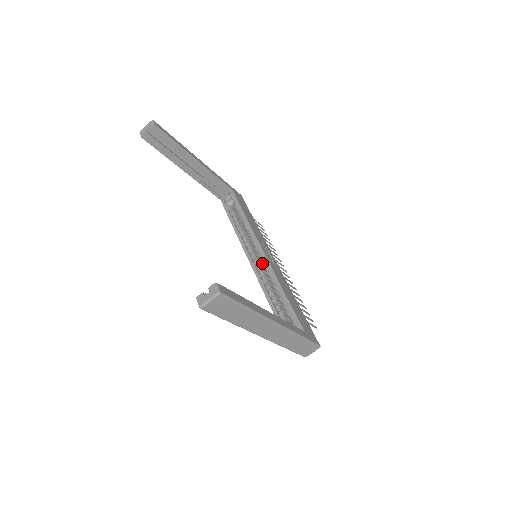
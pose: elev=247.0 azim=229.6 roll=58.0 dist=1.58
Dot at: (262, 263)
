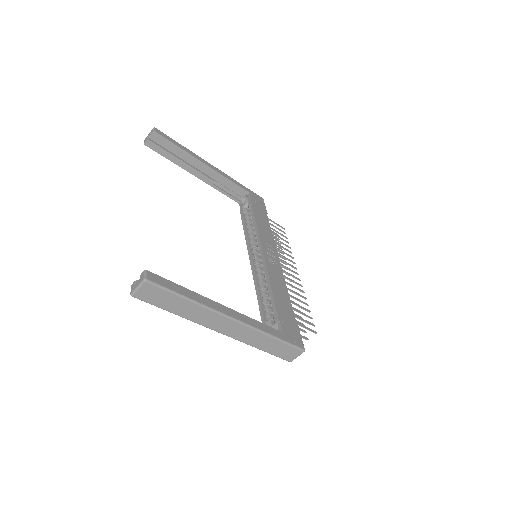
Dot at: occluded
